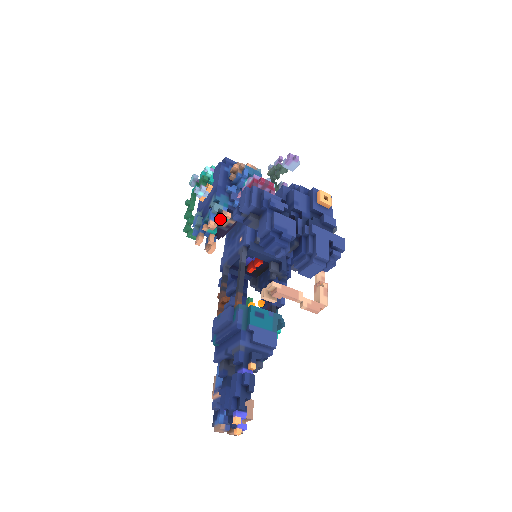
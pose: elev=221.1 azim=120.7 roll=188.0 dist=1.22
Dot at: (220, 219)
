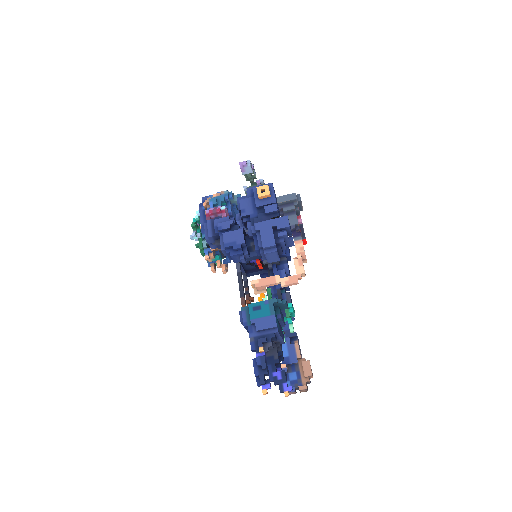
Dot at: (211, 250)
